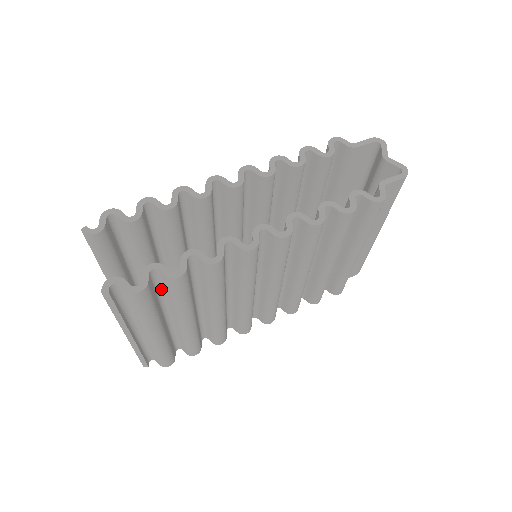
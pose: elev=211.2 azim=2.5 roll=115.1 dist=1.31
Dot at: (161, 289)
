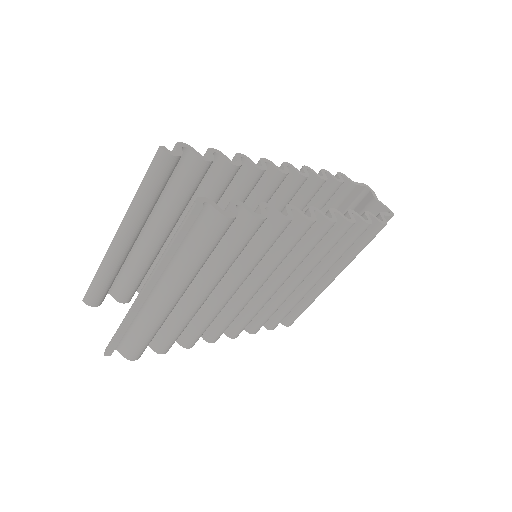
Dot at: occluded
